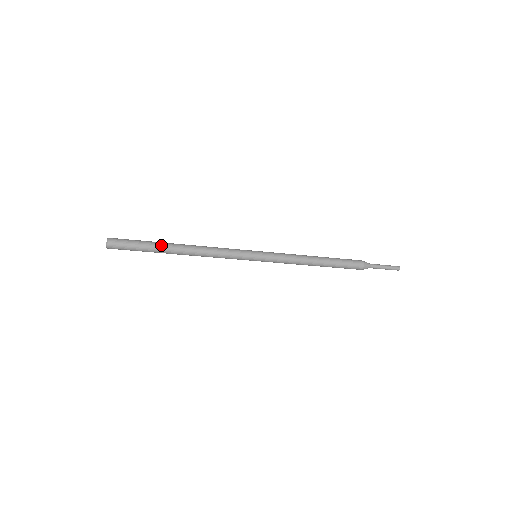
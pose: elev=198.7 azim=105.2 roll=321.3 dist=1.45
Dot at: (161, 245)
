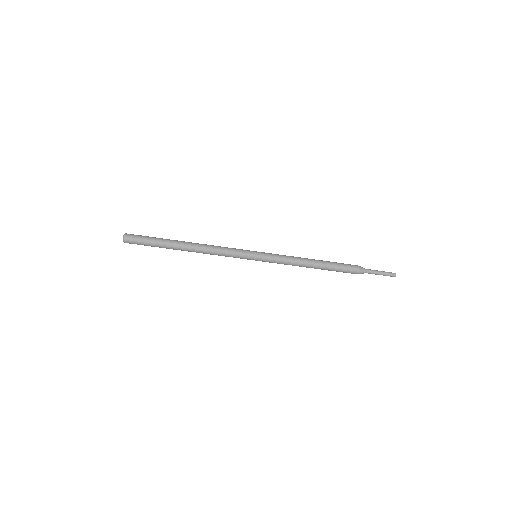
Dot at: (170, 240)
